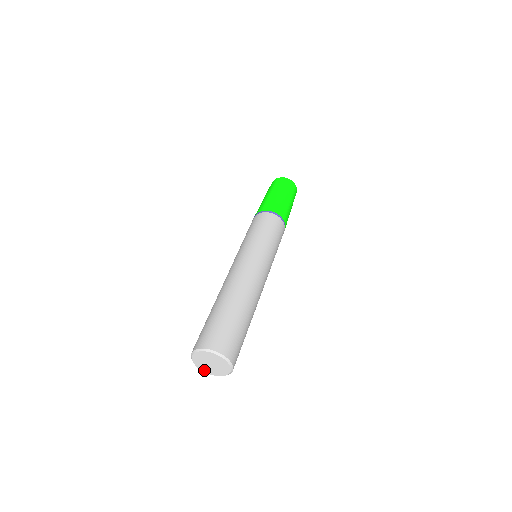
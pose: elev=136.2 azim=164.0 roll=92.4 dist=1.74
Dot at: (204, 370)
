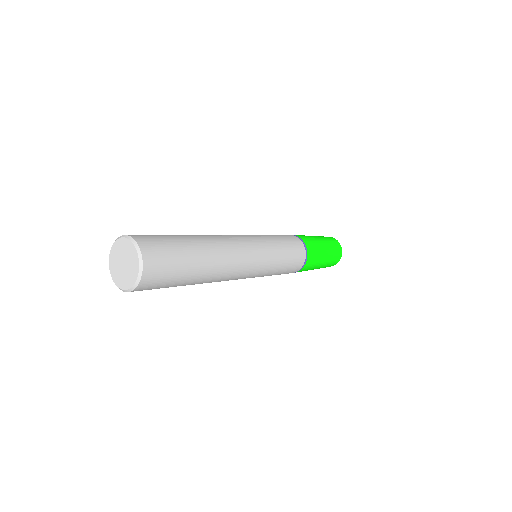
Dot at: (122, 285)
